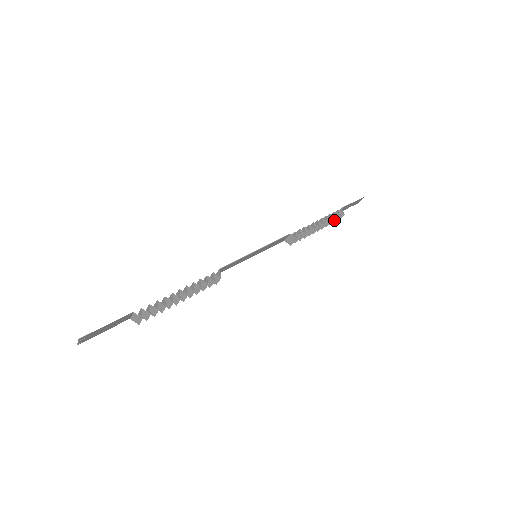
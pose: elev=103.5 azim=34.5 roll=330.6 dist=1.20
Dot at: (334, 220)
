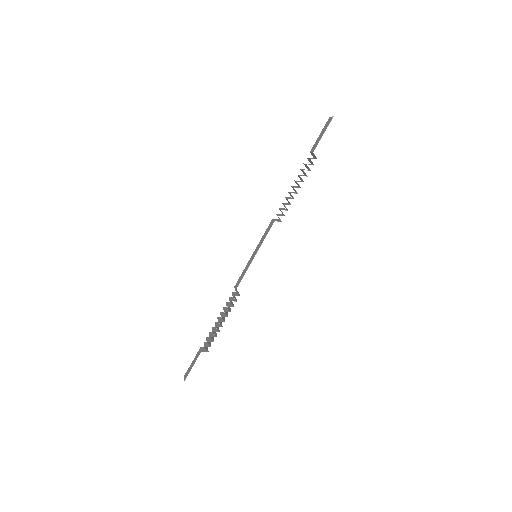
Dot at: (309, 170)
